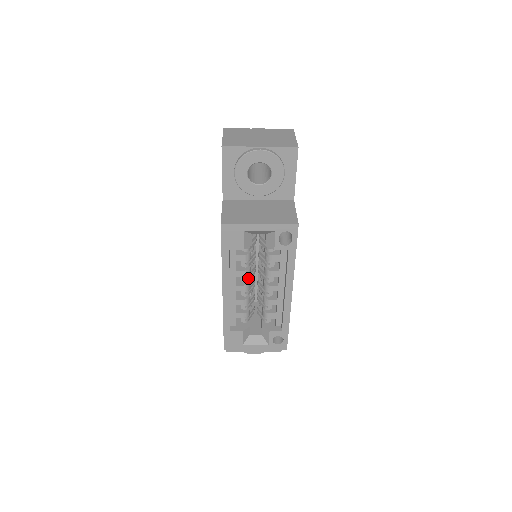
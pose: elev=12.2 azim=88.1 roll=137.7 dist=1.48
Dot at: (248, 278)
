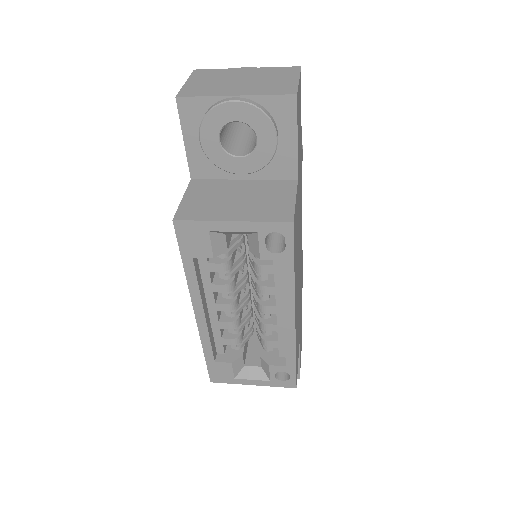
Dot at: (233, 293)
